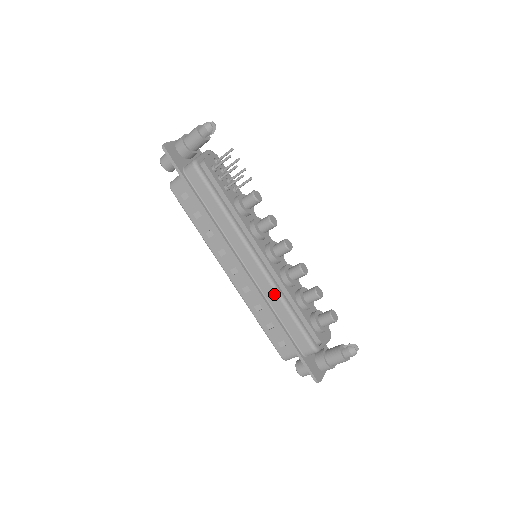
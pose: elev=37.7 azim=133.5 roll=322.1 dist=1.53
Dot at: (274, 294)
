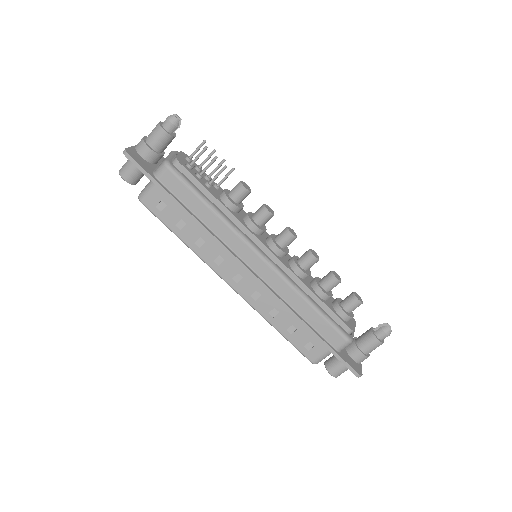
Dot at: (291, 291)
